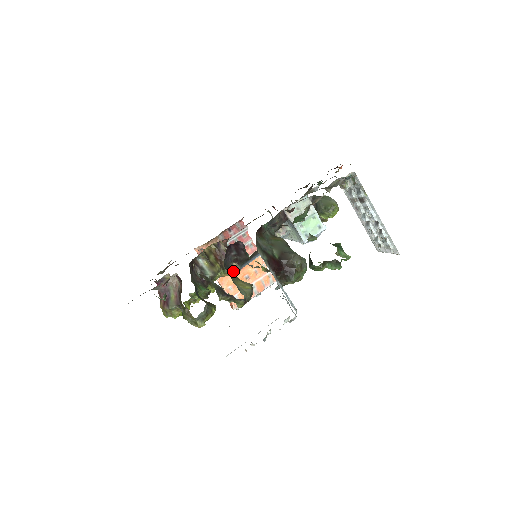
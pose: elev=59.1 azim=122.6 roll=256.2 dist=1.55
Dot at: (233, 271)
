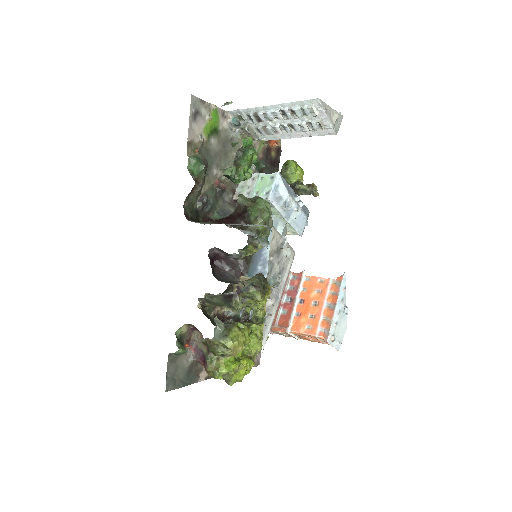
Dot at: occluded
